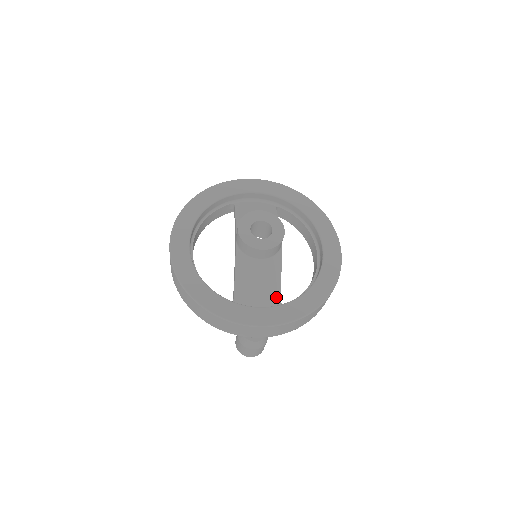
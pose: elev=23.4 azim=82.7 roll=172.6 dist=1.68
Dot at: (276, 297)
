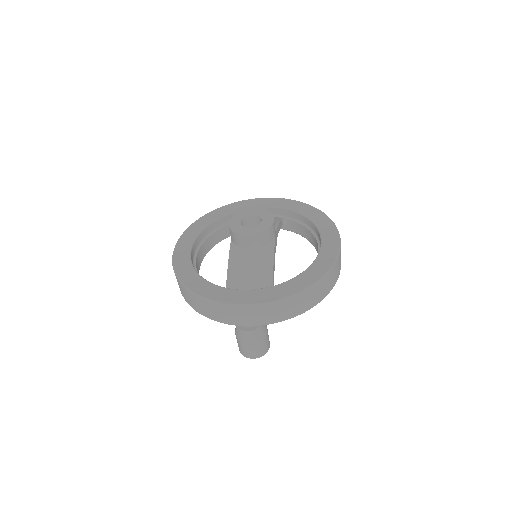
Dot at: (268, 284)
